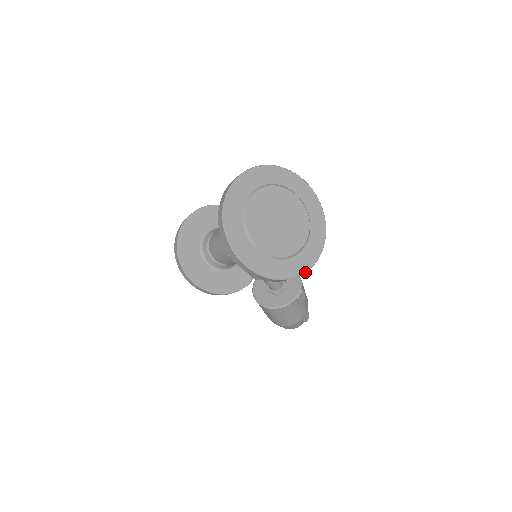
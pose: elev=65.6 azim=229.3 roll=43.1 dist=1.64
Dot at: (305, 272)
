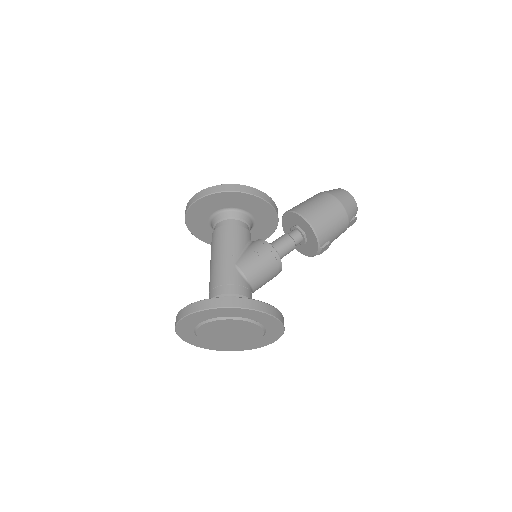
Dot at: occluded
